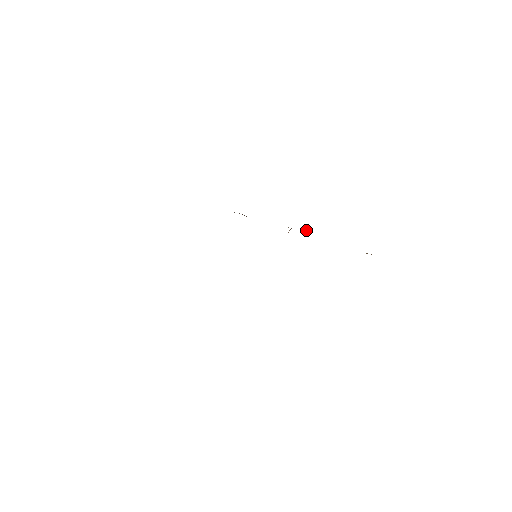
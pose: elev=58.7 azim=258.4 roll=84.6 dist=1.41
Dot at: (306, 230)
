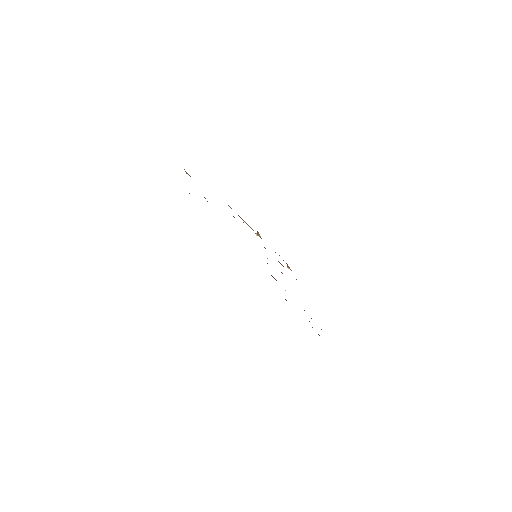
Dot at: (256, 234)
